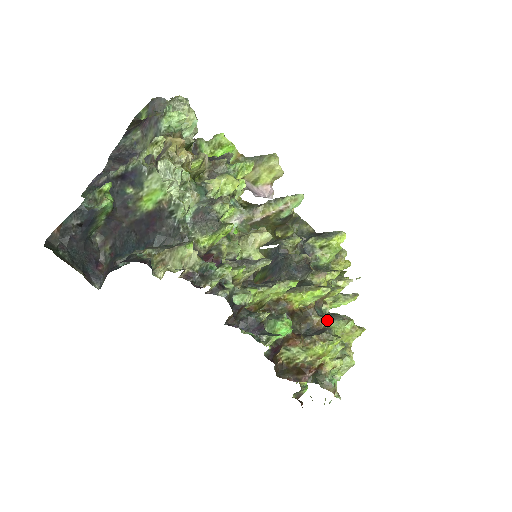
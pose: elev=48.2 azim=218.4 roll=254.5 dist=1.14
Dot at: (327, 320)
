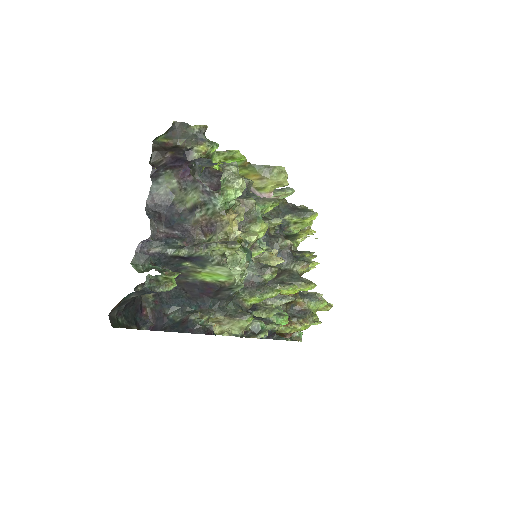
Dot at: (307, 302)
